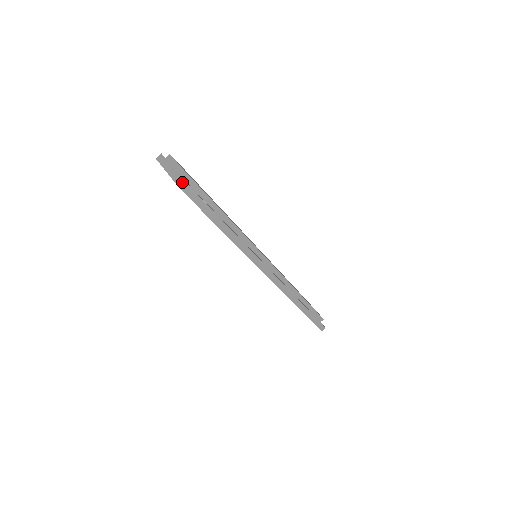
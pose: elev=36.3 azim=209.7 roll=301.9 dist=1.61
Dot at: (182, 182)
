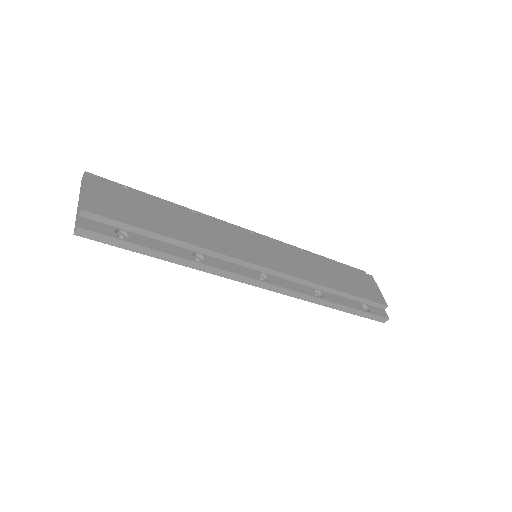
Dot at: (76, 225)
